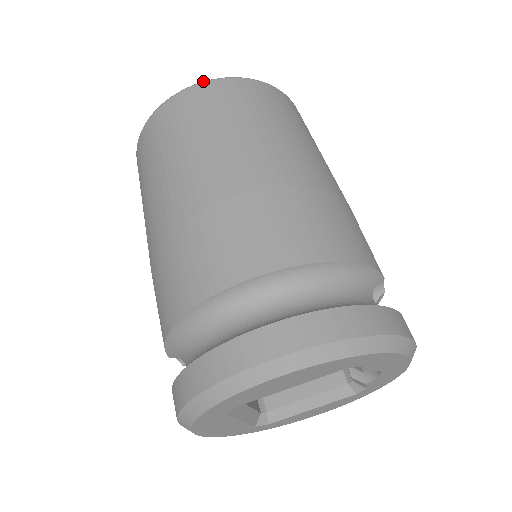
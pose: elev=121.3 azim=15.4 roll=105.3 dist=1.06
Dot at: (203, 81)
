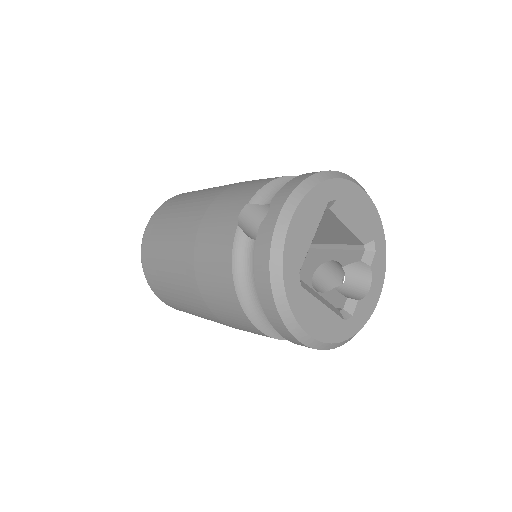
Dot at: occluded
